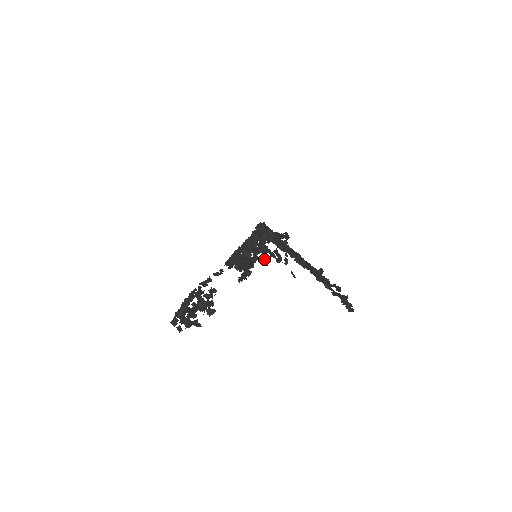
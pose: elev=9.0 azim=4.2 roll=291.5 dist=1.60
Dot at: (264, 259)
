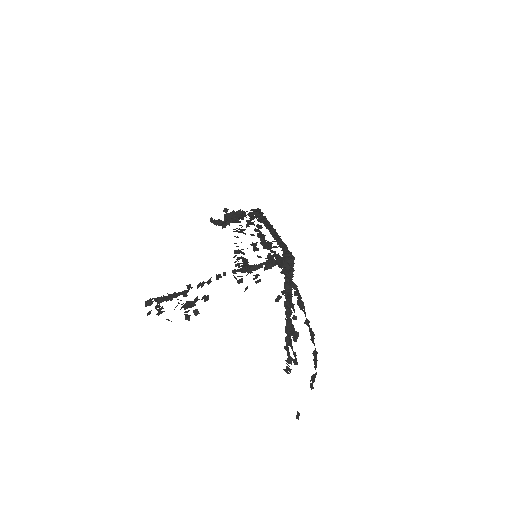
Dot at: (249, 221)
